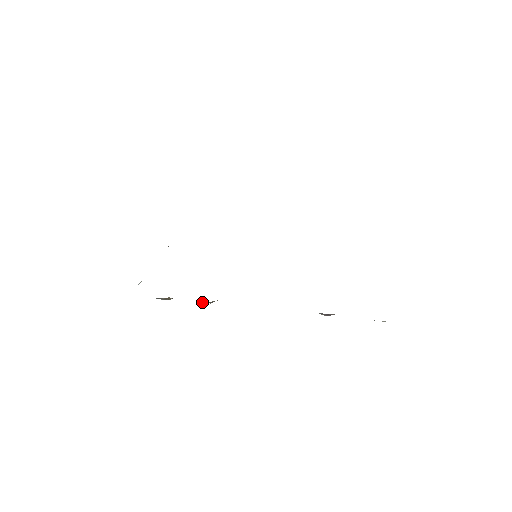
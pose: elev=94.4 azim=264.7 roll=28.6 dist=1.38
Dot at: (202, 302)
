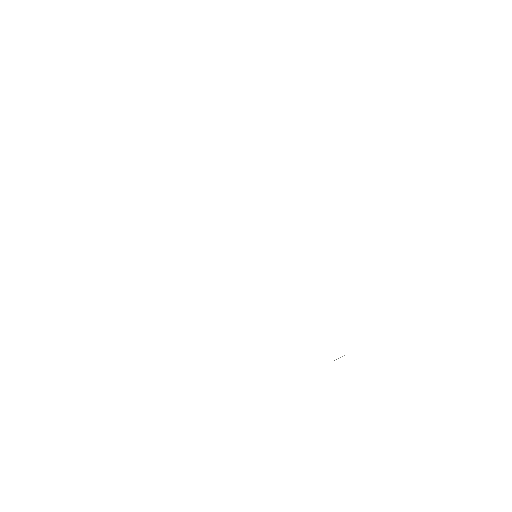
Dot at: occluded
